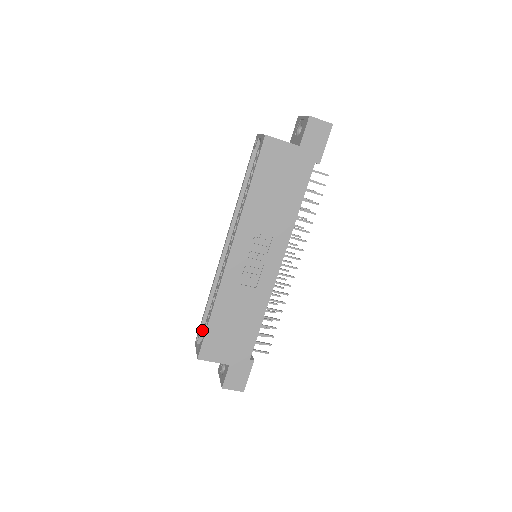
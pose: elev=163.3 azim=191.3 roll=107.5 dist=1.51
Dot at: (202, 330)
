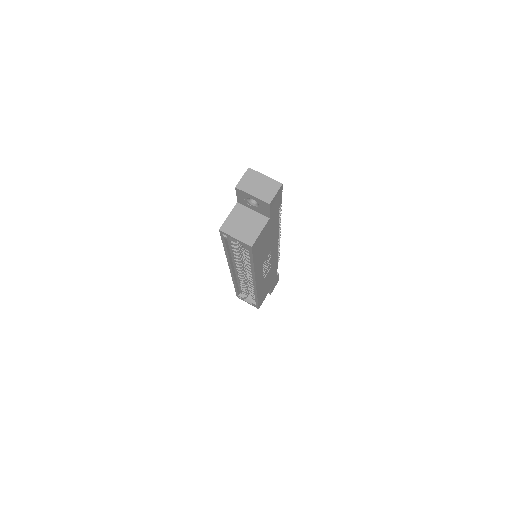
Dot at: (239, 293)
